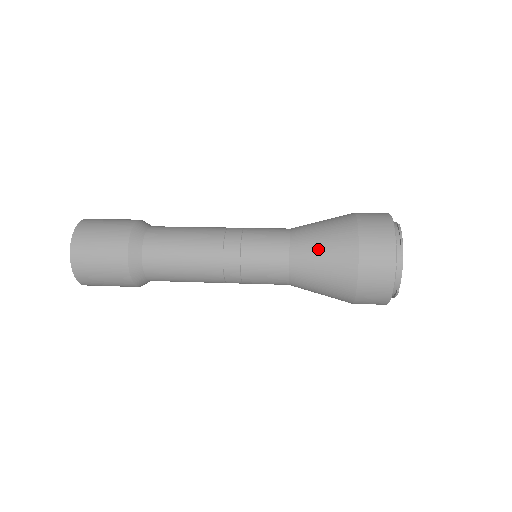
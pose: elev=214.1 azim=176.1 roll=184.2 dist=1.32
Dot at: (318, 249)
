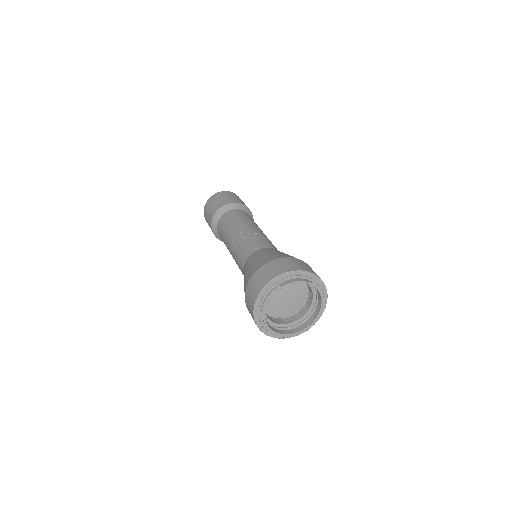
Dot at: occluded
